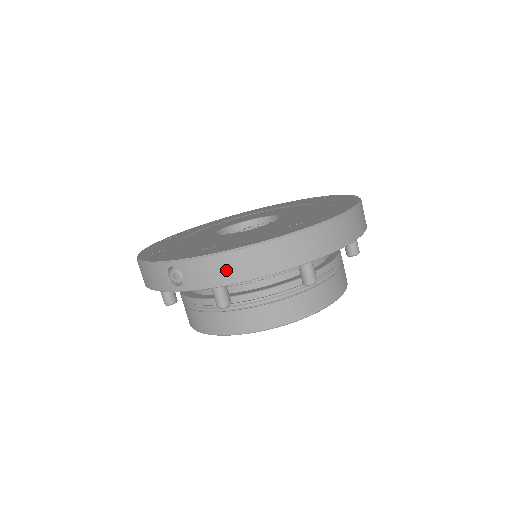
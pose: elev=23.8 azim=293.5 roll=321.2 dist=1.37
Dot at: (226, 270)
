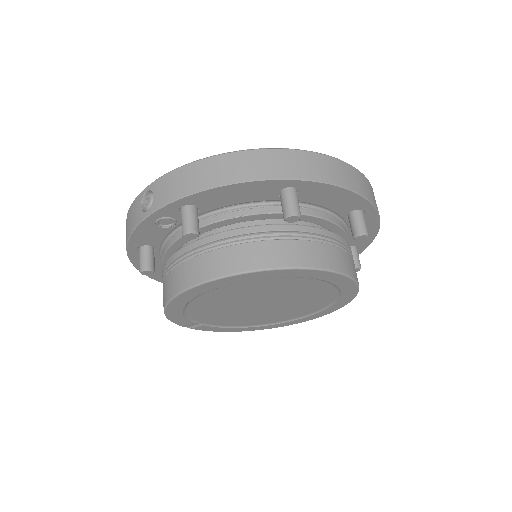
Dot at: (195, 178)
